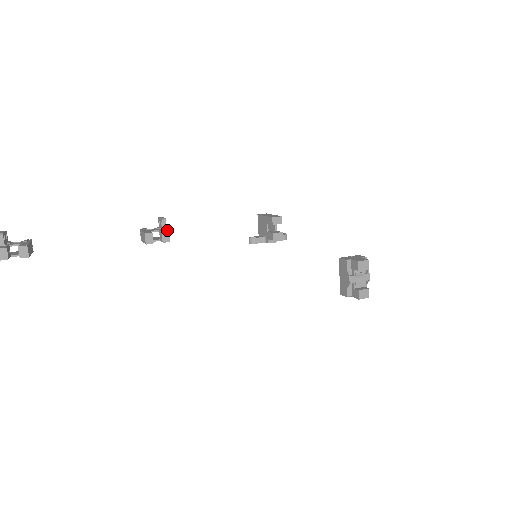
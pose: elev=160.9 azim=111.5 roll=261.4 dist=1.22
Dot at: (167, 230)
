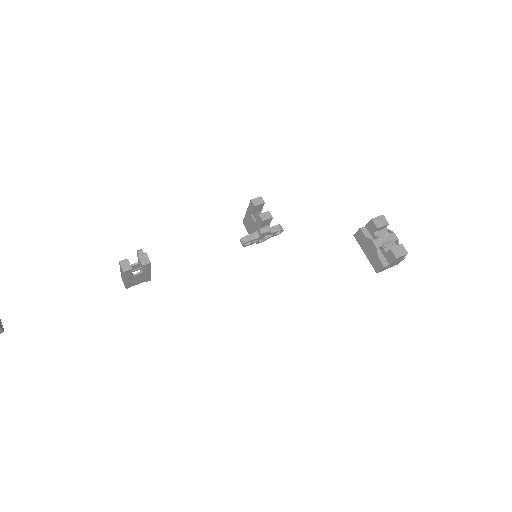
Dot at: (145, 255)
